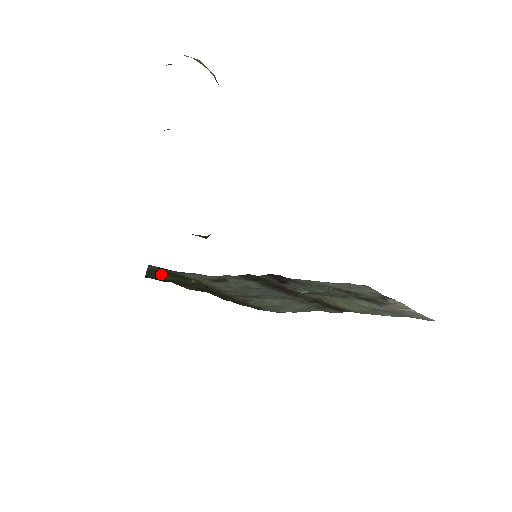
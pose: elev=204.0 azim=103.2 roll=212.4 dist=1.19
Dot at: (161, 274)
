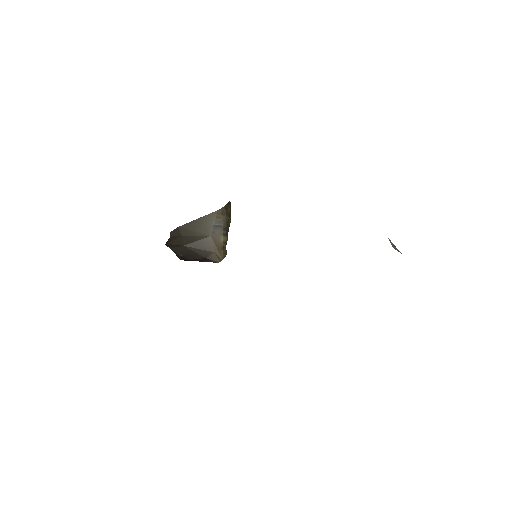
Dot at: occluded
